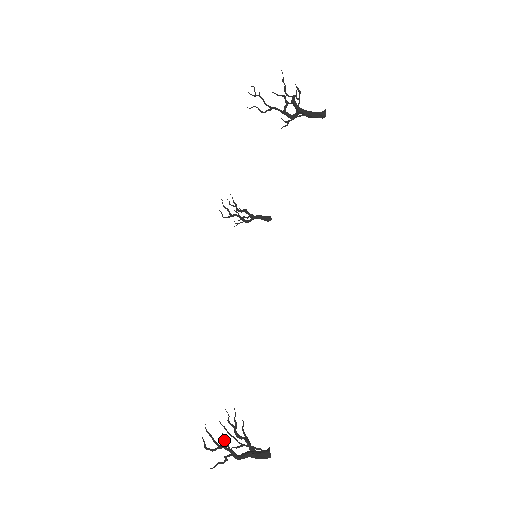
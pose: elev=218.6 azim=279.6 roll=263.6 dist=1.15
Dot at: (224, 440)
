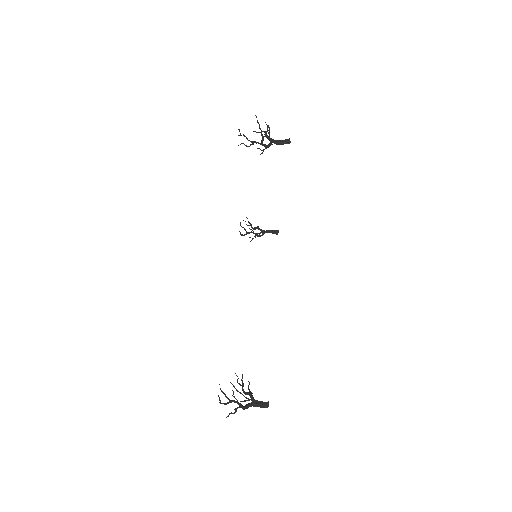
Dot at: occluded
